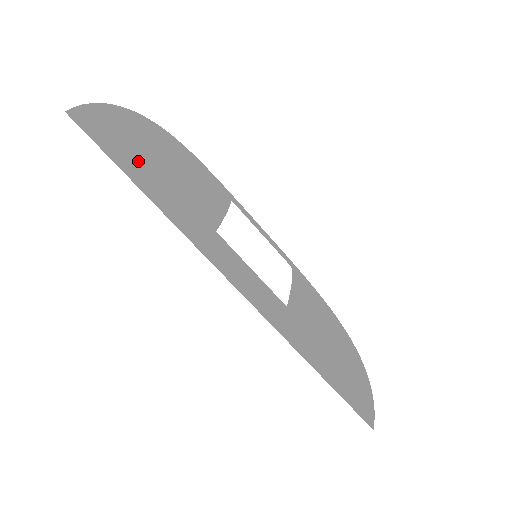
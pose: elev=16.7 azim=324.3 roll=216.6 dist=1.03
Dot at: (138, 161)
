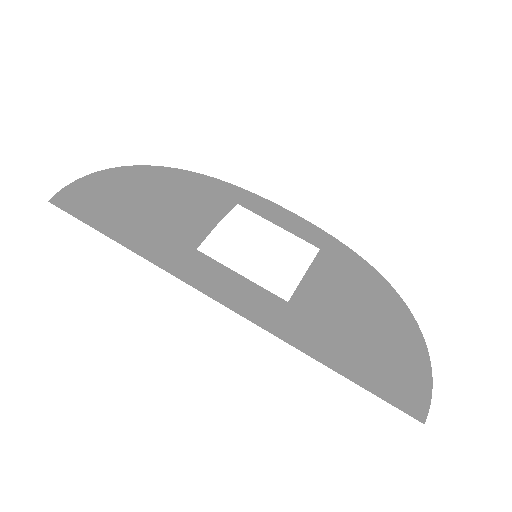
Dot at: (113, 214)
